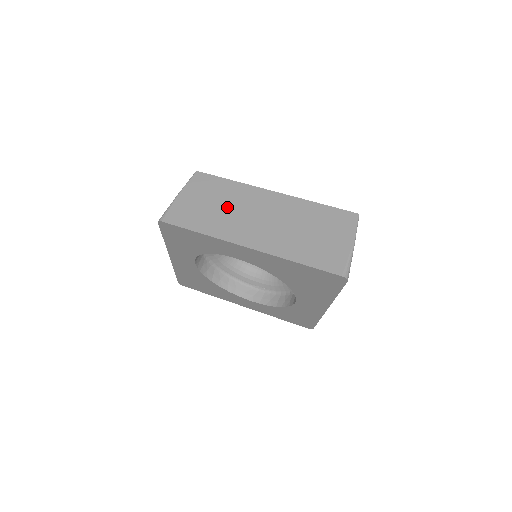
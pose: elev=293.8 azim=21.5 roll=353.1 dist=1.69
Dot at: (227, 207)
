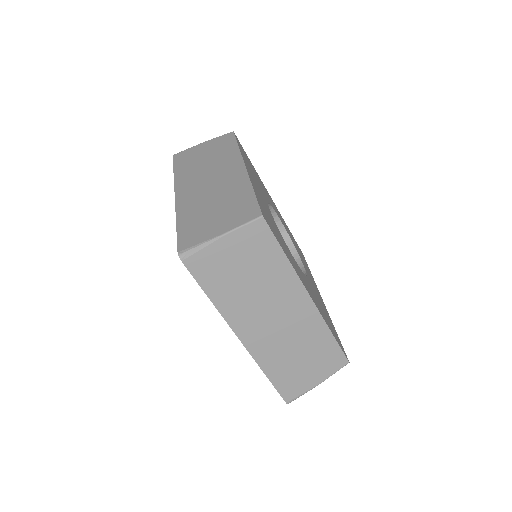
Dot at: (256, 287)
